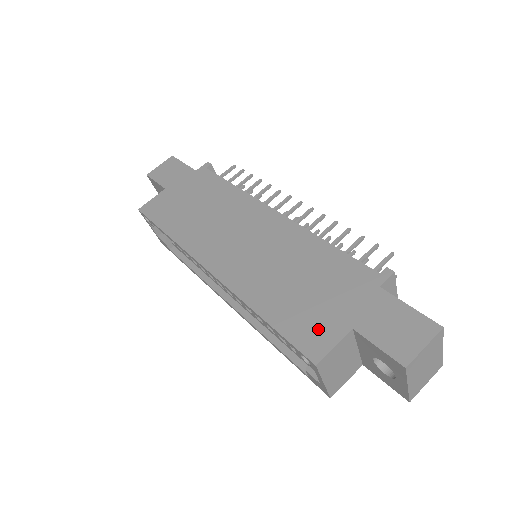
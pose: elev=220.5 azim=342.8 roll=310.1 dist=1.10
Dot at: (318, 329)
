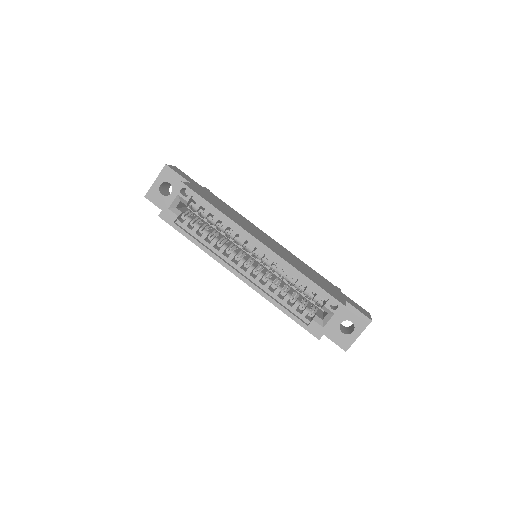
Dot at: (335, 294)
